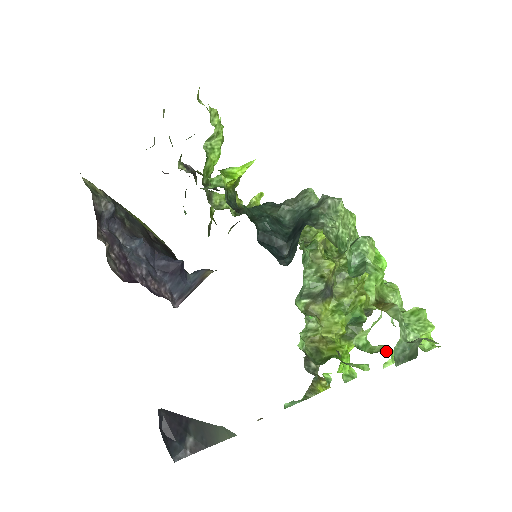
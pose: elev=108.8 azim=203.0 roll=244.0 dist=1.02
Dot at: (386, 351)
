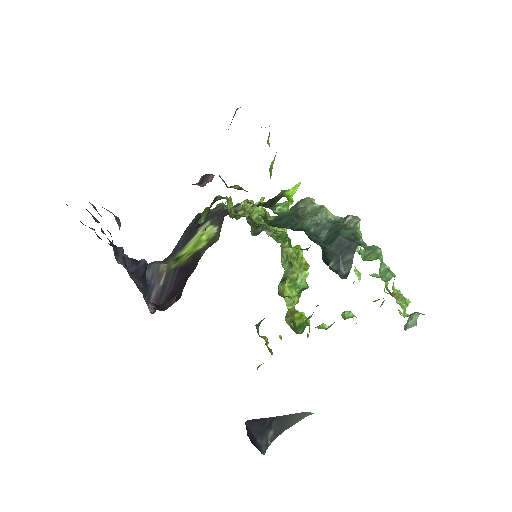
Dot at: (354, 315)
